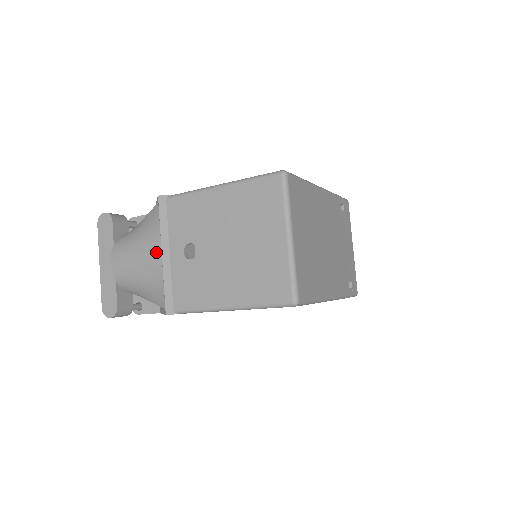
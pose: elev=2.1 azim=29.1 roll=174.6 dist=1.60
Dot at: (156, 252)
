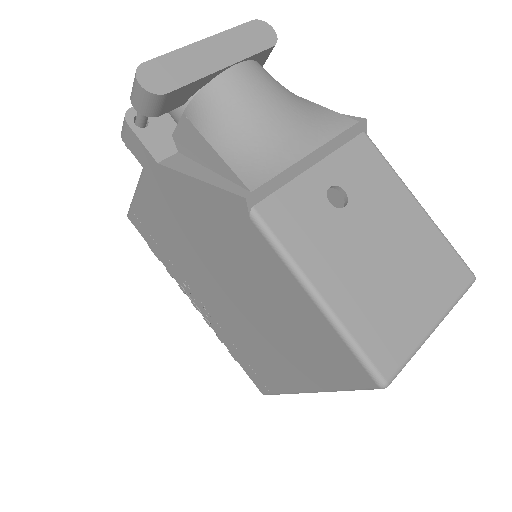
Dot at: (307, 142)
